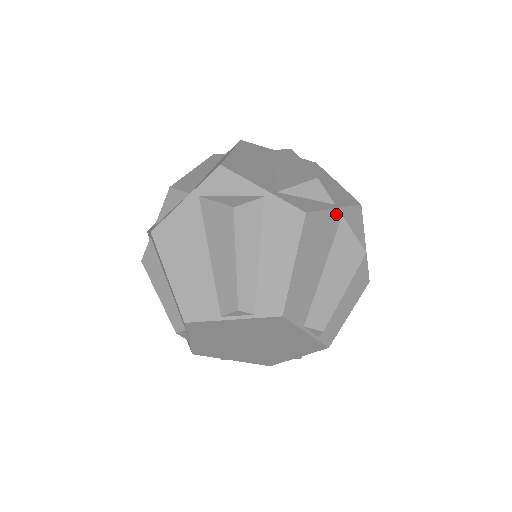
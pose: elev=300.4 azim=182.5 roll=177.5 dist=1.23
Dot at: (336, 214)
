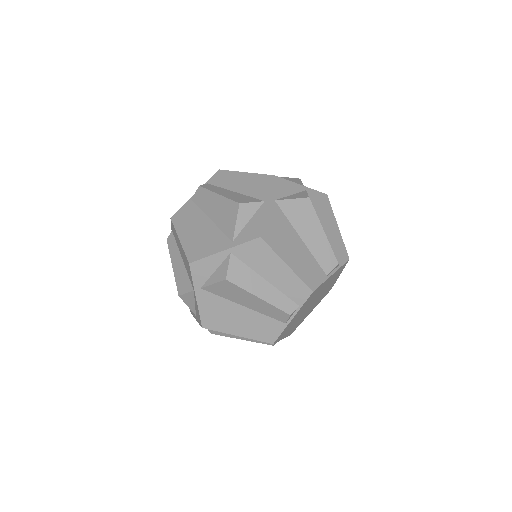
Dot at: occluded
